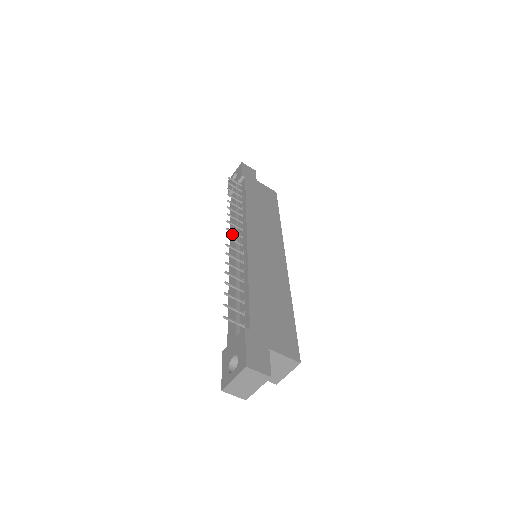
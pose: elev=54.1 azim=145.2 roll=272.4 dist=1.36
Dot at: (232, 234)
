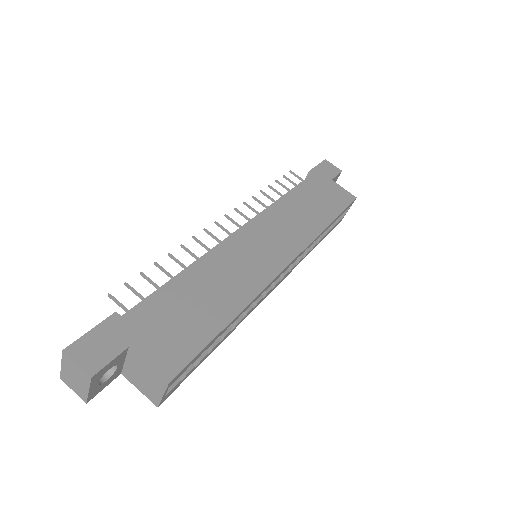
Dot at: occluded
